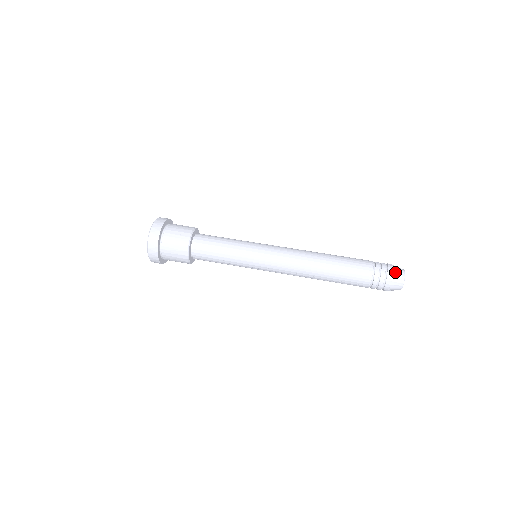
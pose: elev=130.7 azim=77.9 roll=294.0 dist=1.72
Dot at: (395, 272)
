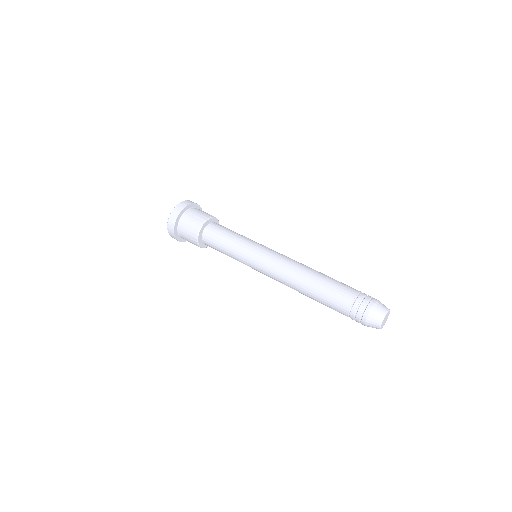
Dot at: (376, 308)
